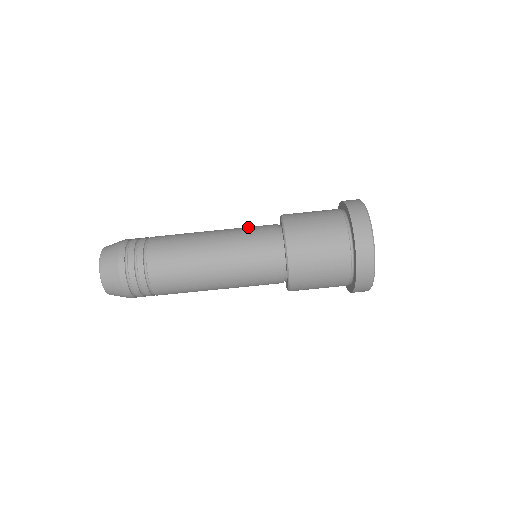
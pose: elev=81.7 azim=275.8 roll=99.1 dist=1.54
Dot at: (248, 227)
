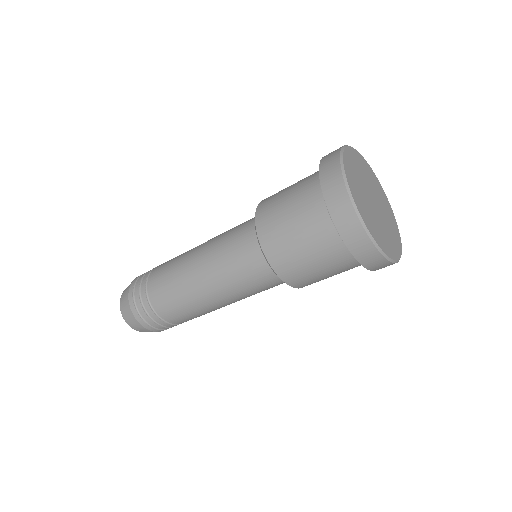
Dot at: (236, 226)
